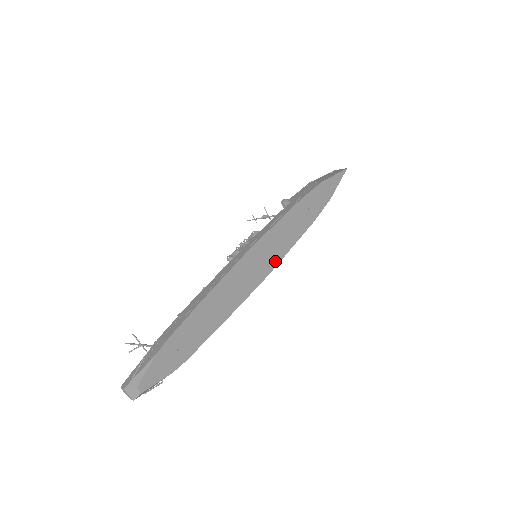
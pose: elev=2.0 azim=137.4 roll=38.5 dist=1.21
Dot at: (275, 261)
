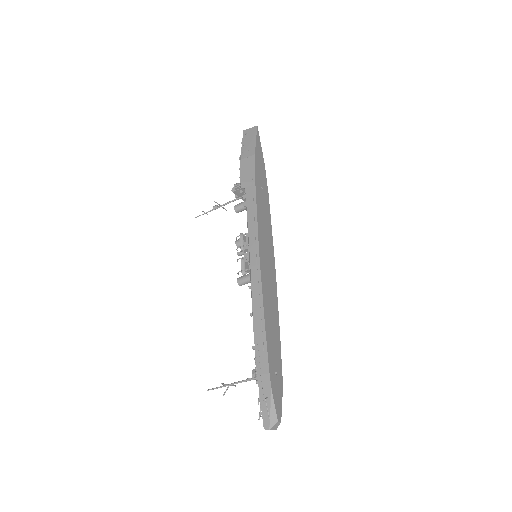
Dot at: (272, 250)
